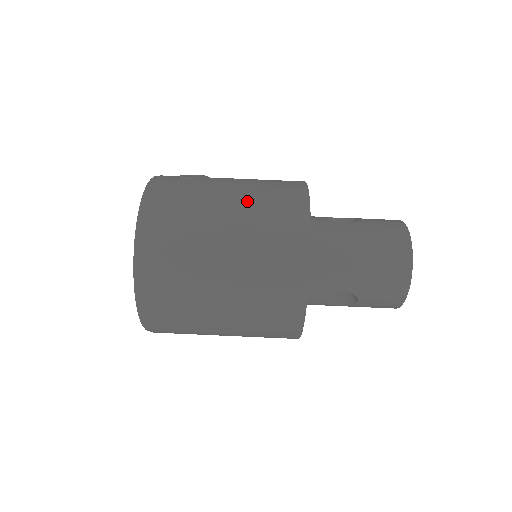
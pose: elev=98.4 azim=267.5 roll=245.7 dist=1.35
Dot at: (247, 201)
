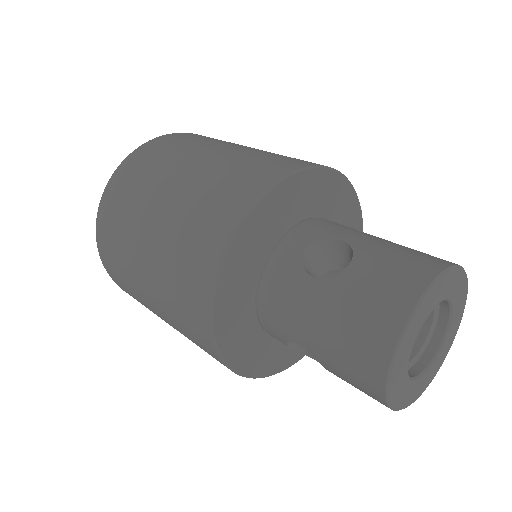
Dot at: occluded
